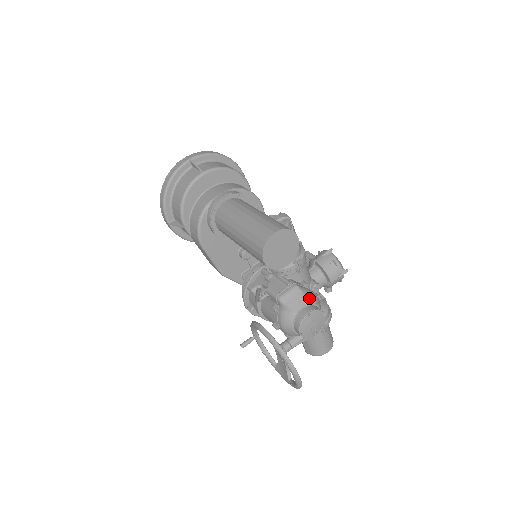
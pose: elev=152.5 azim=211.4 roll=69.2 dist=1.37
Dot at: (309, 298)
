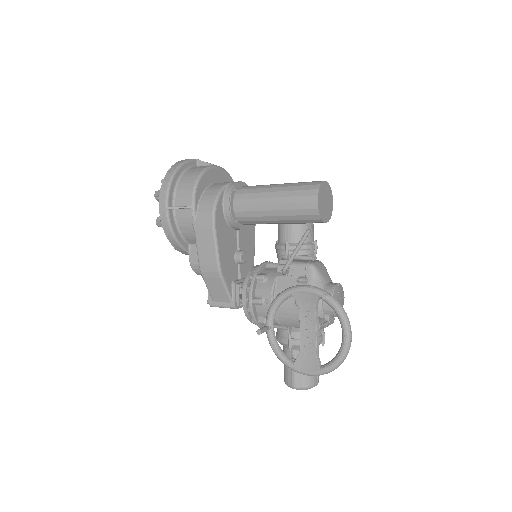
Dot at: occluded
